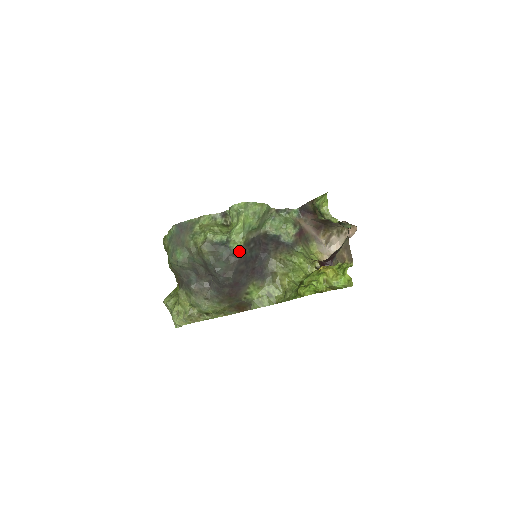
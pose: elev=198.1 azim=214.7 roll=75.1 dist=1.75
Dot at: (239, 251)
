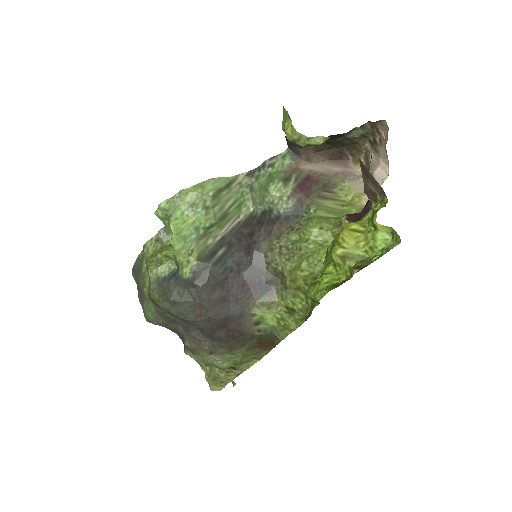
Dot at: (195, 275)
